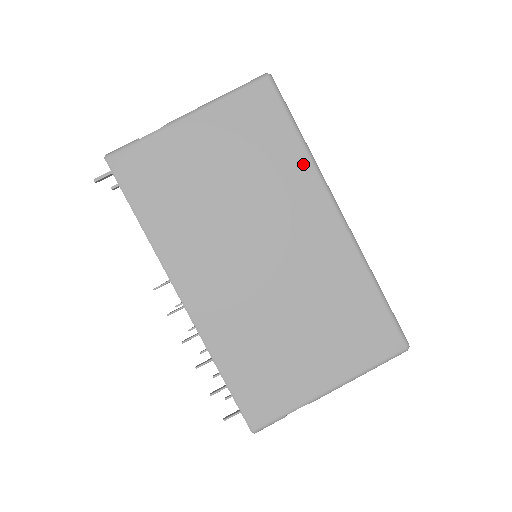
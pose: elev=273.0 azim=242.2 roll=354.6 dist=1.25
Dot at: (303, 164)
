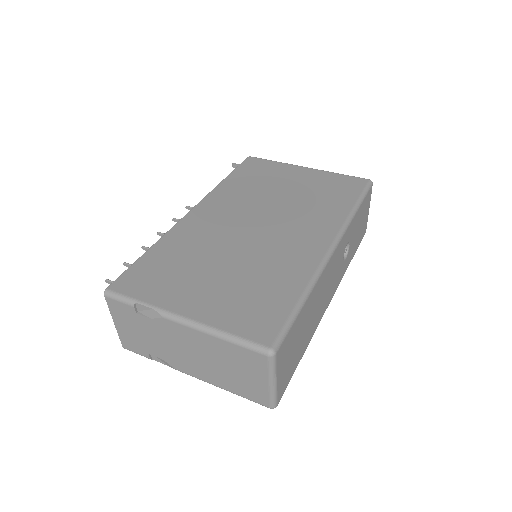
Dot at: (341, 214)
